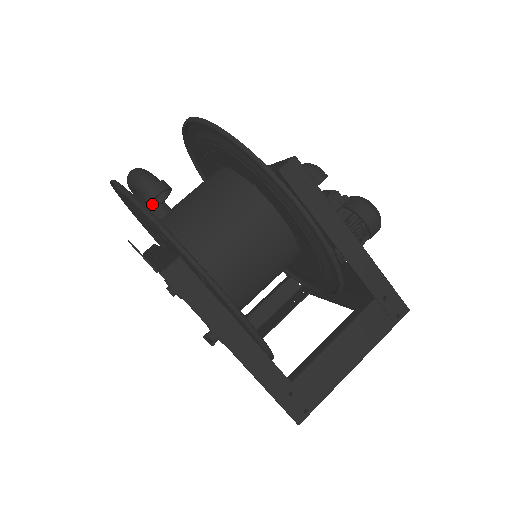
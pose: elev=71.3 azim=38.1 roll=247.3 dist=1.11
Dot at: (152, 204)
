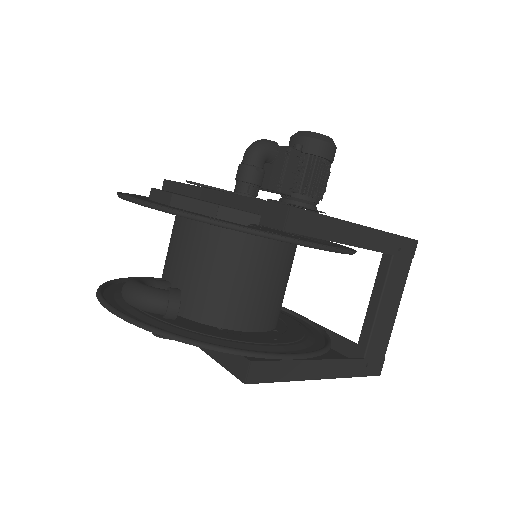
Dot at: occluded
